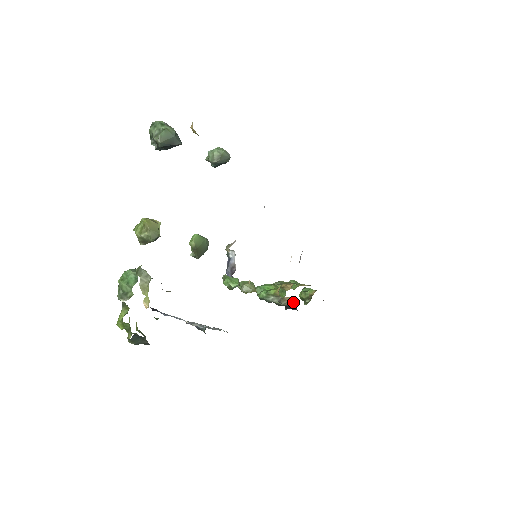
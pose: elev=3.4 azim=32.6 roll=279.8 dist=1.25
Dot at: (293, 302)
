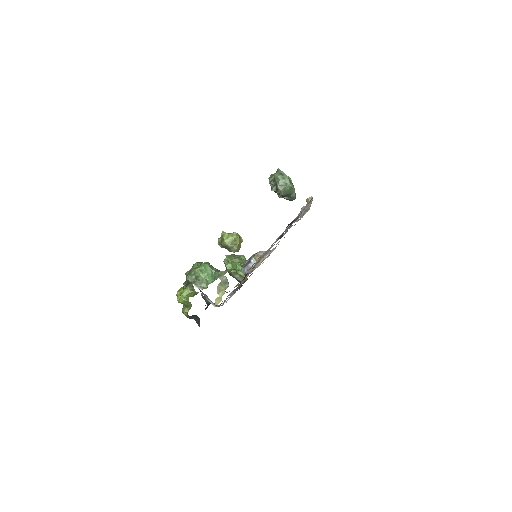
Dot at: occluded
